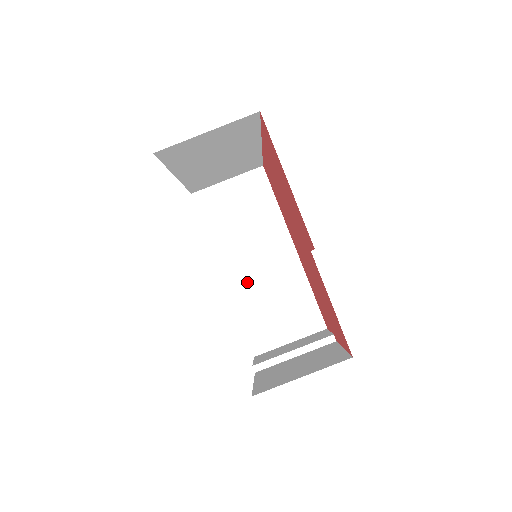
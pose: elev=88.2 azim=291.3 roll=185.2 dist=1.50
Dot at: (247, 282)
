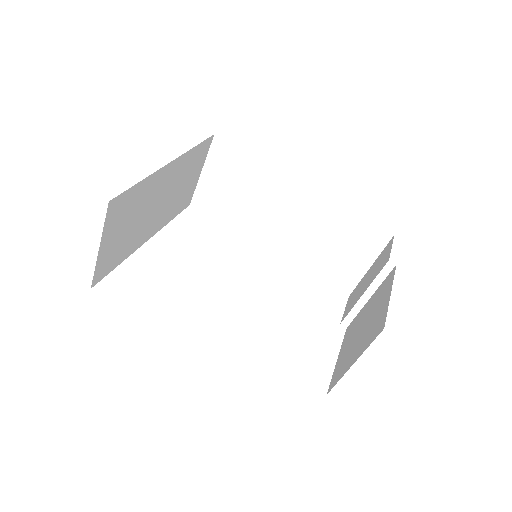
Dot at: (292, 242)
